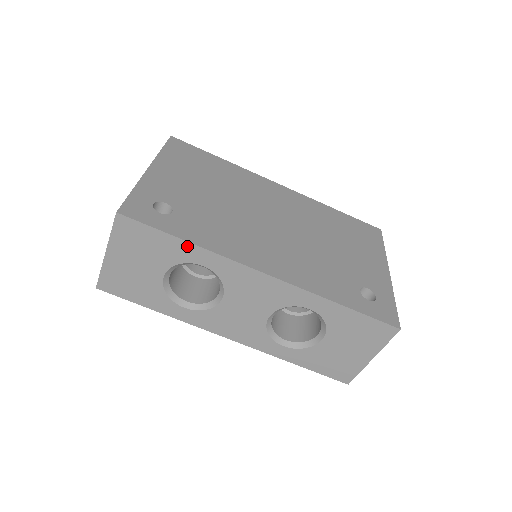
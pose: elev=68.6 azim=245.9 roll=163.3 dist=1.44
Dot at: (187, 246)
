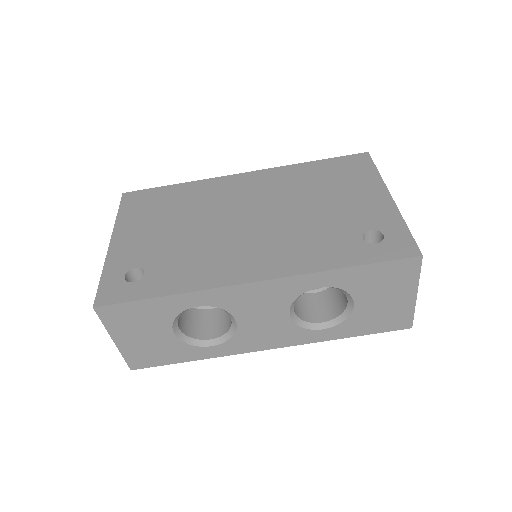
Dot at: (170, 299)
